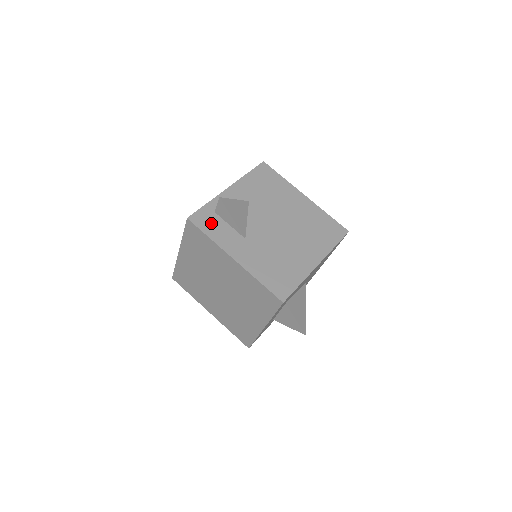
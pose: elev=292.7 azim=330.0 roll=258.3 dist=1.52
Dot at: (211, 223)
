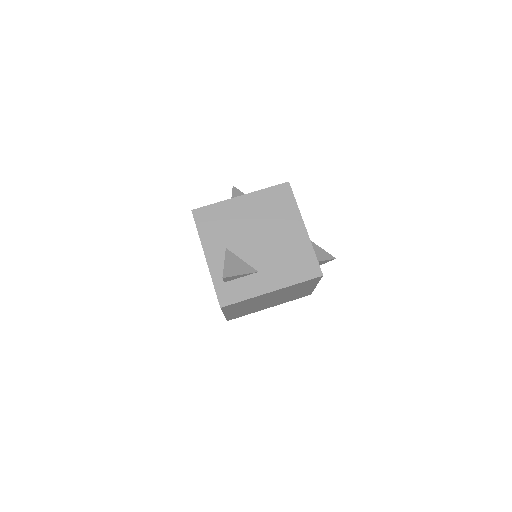
Dot at: (233, 291)
